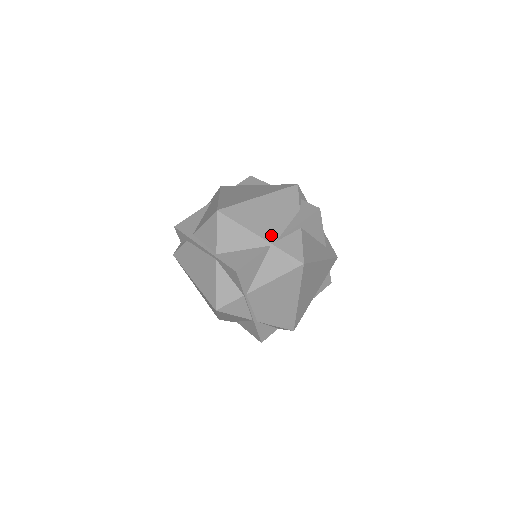
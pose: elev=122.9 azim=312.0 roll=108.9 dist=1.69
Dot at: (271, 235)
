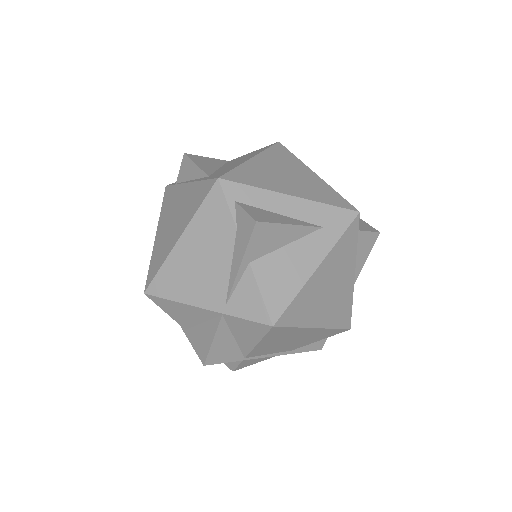
Dot at: (215, 299)
